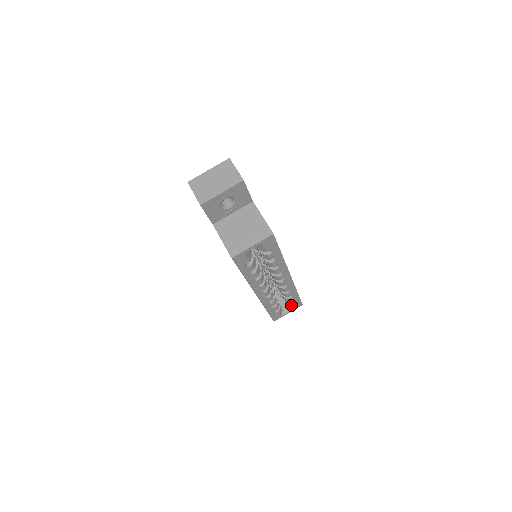
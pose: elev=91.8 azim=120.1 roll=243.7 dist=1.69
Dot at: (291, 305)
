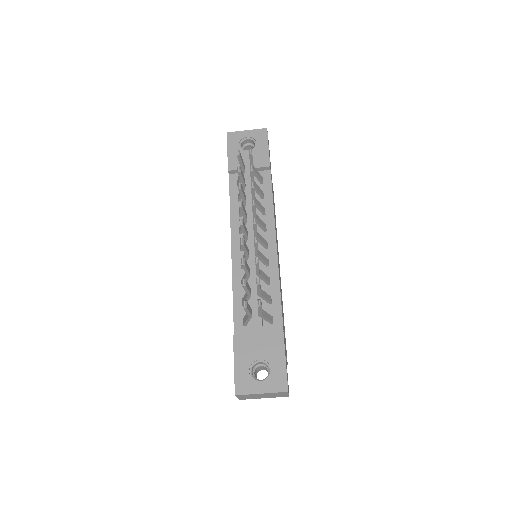
Dot at: occluded
